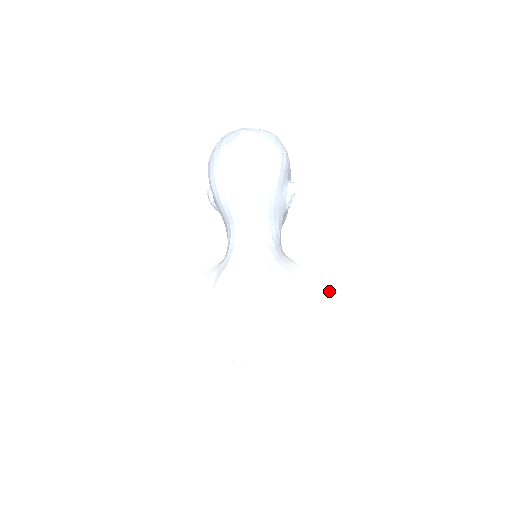
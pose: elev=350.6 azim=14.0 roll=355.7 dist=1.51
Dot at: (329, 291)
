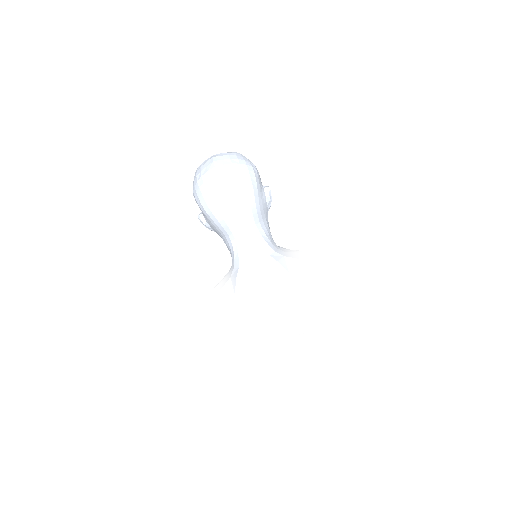
Dot at: (326, 262)
